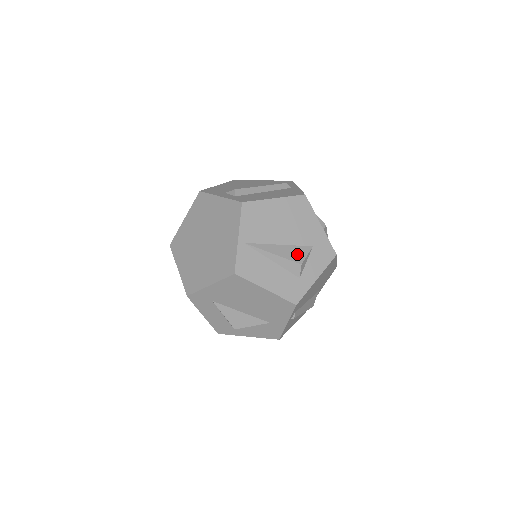
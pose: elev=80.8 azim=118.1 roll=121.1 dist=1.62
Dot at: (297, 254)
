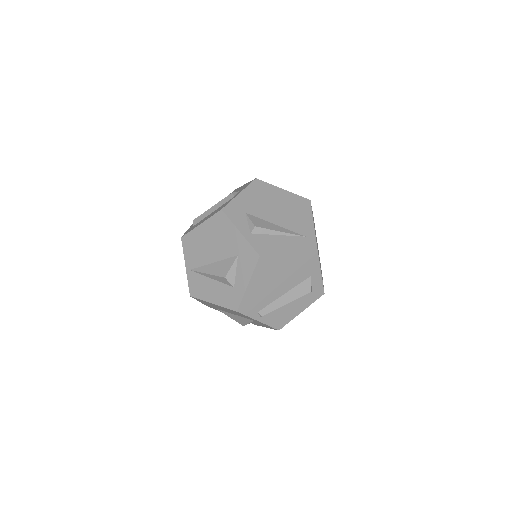
Dot at: (224, 268)
